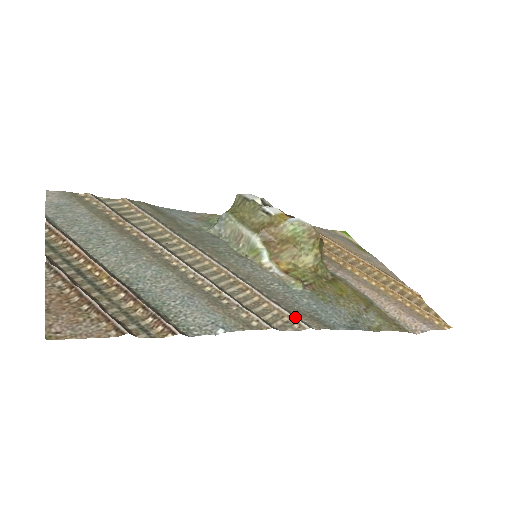
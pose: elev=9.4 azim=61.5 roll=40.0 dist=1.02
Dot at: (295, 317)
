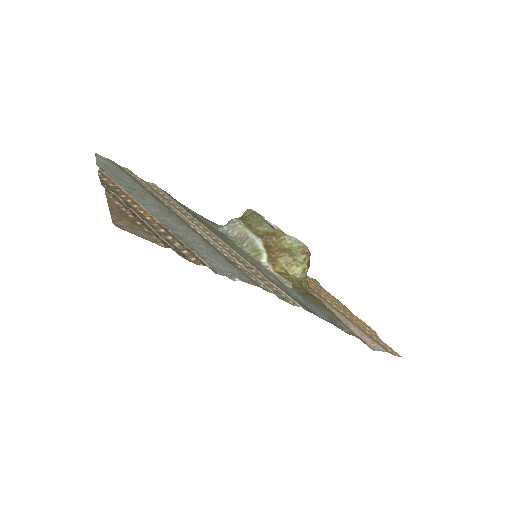
Dot at: (290, 297)
